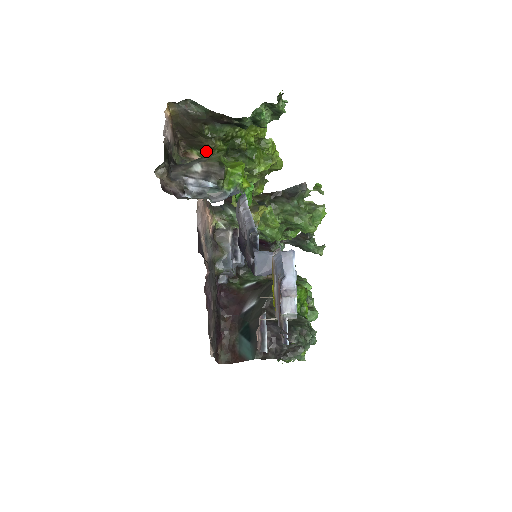
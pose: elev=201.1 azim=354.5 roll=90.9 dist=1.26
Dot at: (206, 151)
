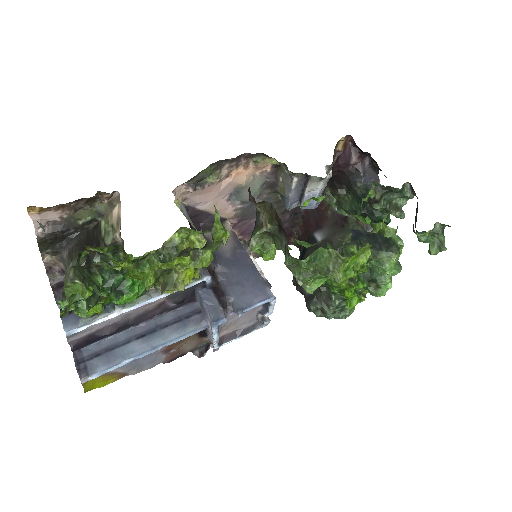
Dot at: occluded
